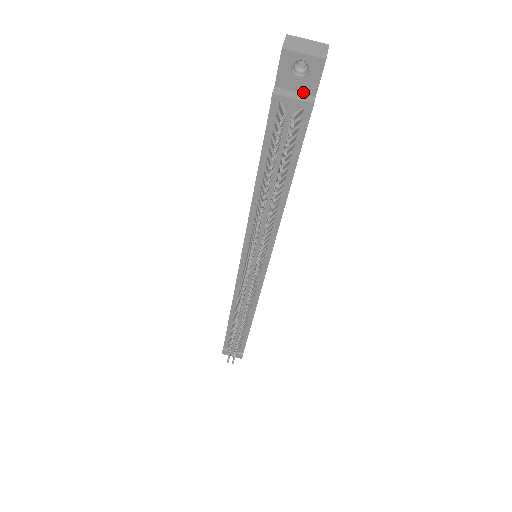
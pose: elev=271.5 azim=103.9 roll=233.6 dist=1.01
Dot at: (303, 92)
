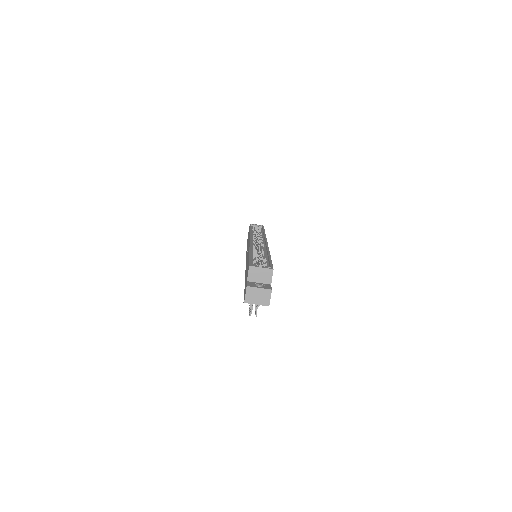
Dot at: occluded
